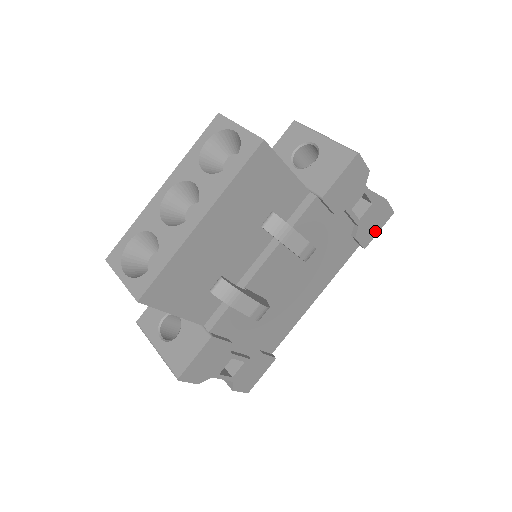
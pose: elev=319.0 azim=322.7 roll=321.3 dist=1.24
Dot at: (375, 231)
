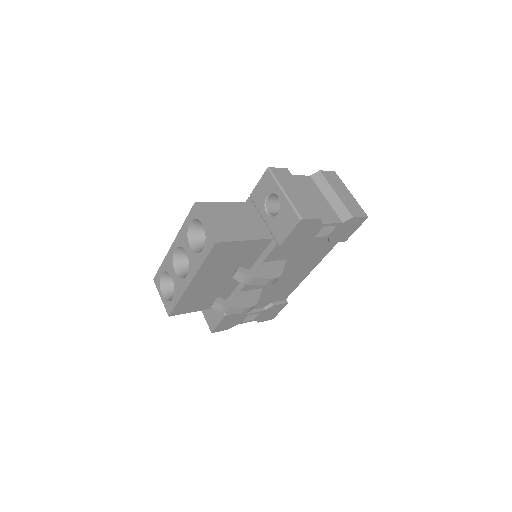
Dot at: (352, 231)
